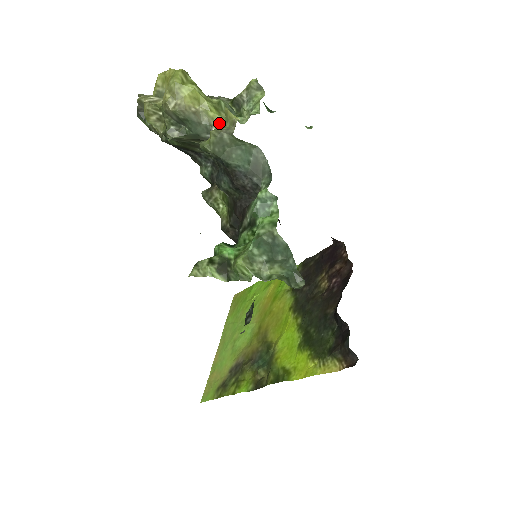
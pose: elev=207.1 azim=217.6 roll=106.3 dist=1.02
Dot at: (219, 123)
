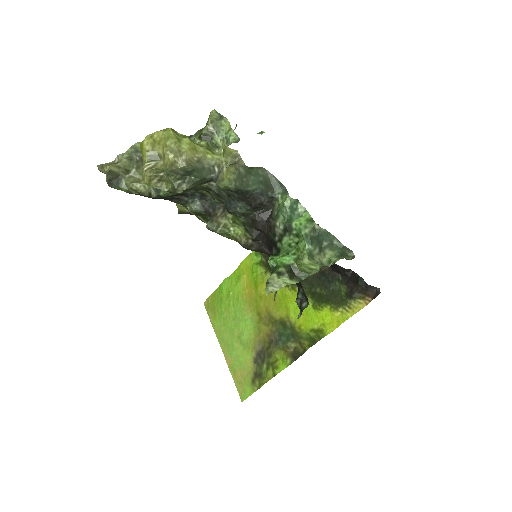
Dot at: (219, 161)
